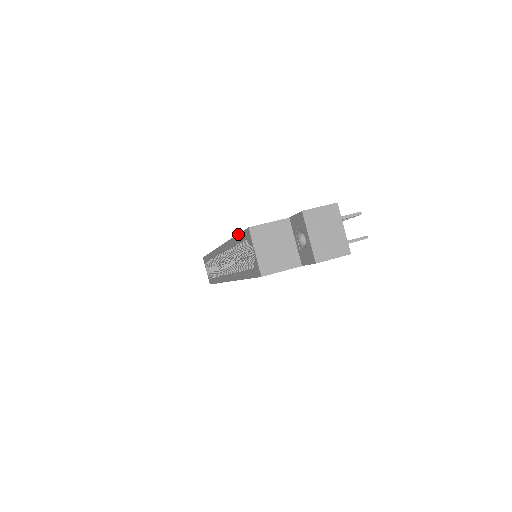
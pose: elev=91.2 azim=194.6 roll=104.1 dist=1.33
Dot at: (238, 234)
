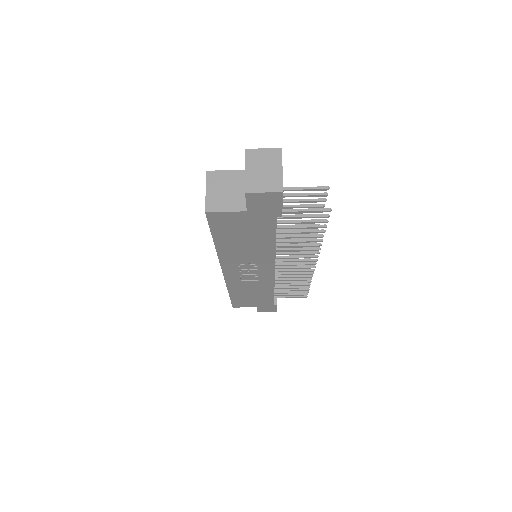
Dot at: occluded
